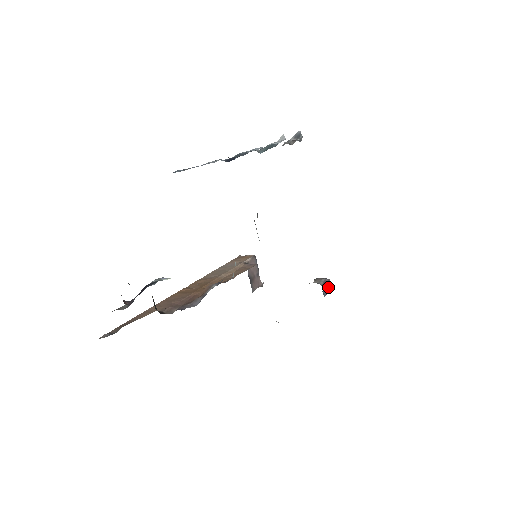
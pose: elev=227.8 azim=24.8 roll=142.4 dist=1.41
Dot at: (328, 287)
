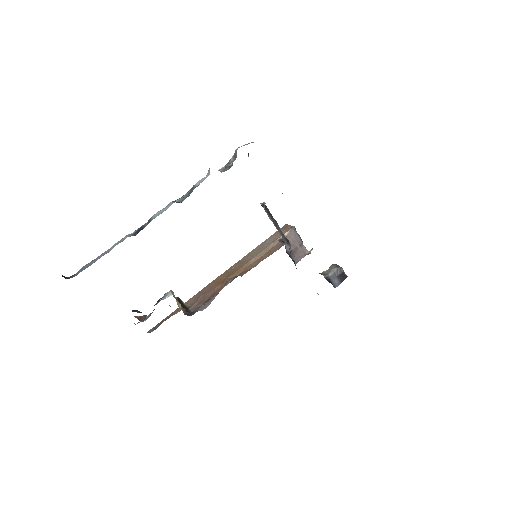
Dot at: (341, 276)
